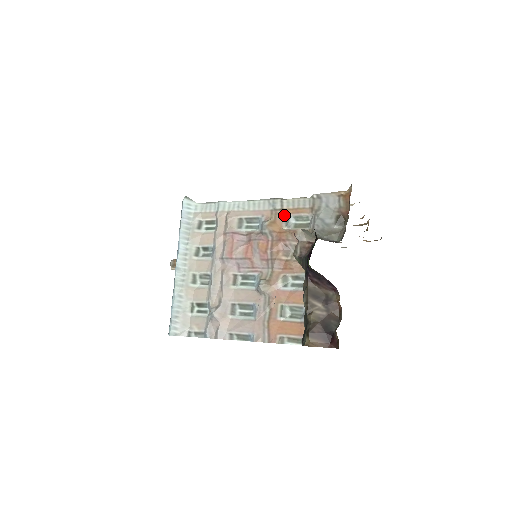
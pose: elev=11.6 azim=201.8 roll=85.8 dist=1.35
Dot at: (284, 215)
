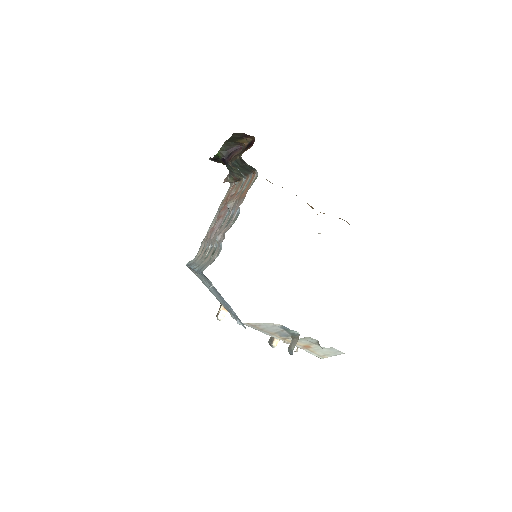
Dot at: occluded
